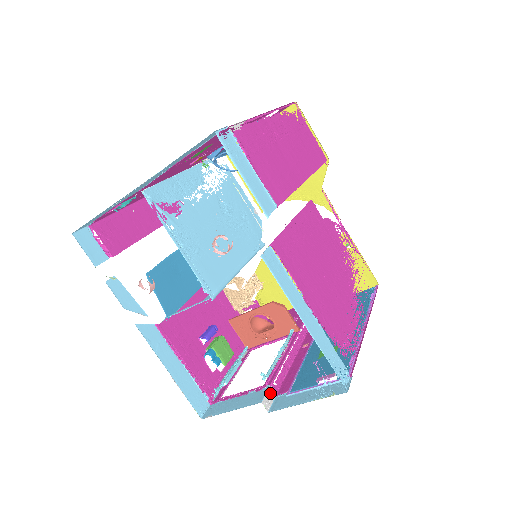
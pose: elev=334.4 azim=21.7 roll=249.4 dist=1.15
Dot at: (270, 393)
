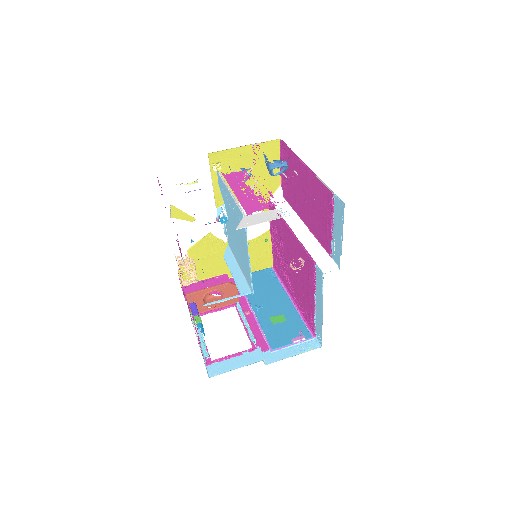
Dot at: (261, 352)
